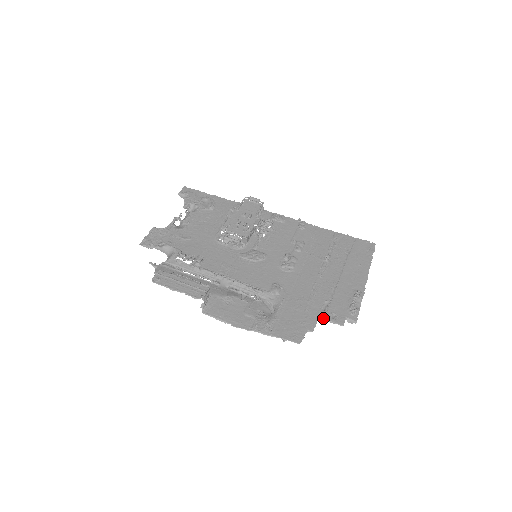
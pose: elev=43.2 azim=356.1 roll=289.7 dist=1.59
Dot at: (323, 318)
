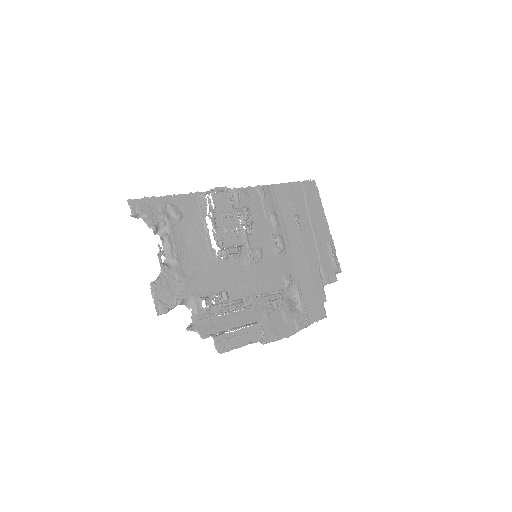
Dot at: (326, 284)
